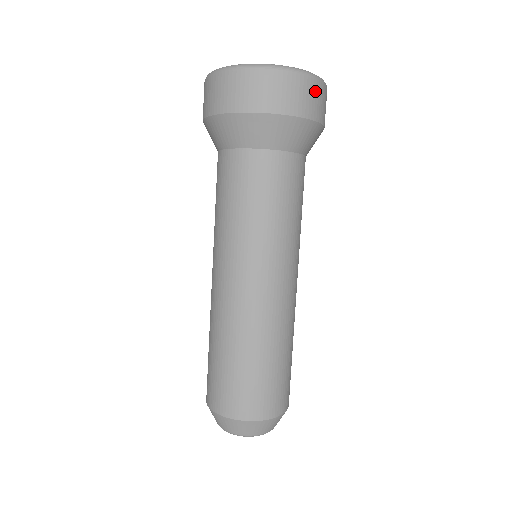
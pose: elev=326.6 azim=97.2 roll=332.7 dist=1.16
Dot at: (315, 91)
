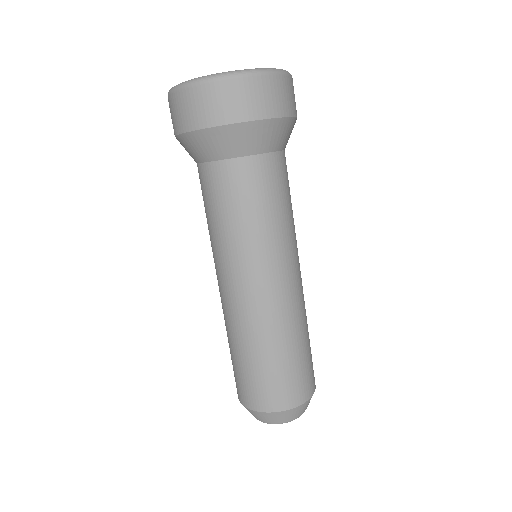
Dot at: (285, 87)
